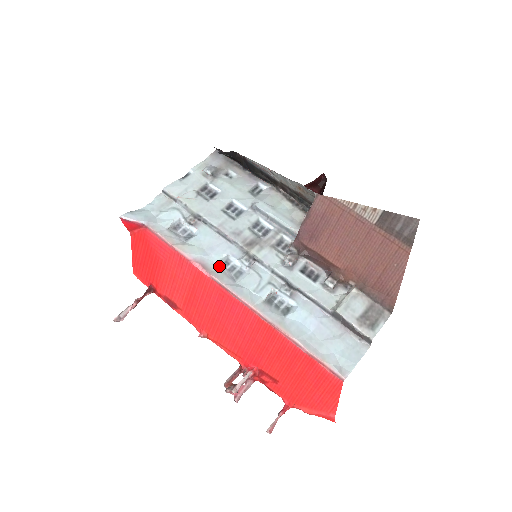
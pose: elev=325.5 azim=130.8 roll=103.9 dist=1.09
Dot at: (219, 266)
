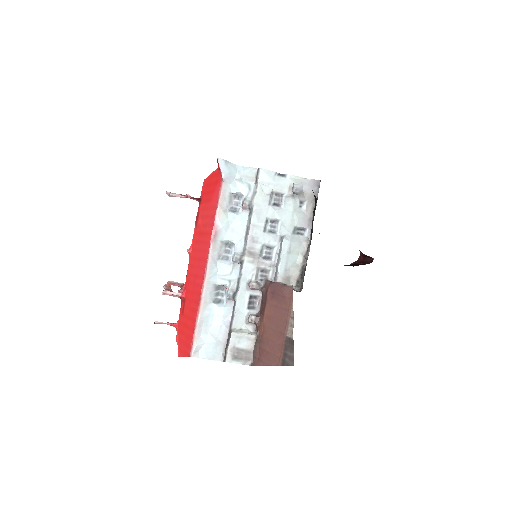
Dot at: (224, 243)
